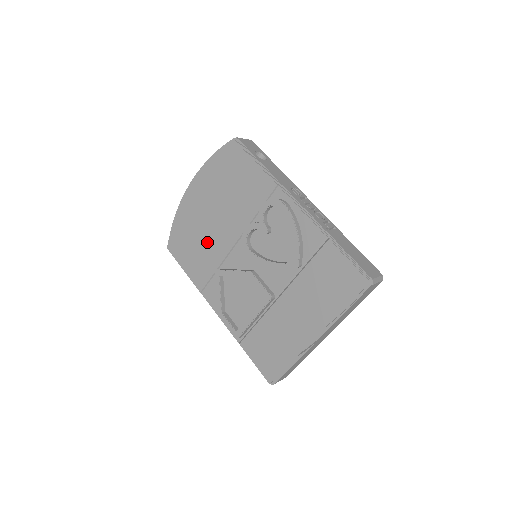
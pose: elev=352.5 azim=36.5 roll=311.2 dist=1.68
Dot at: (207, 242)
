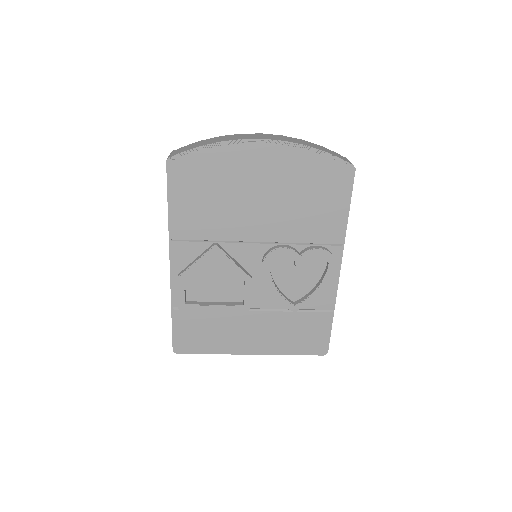
Dot at: (229, 211)
